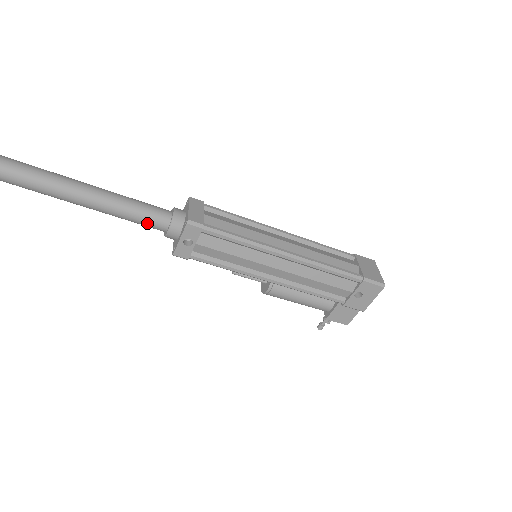
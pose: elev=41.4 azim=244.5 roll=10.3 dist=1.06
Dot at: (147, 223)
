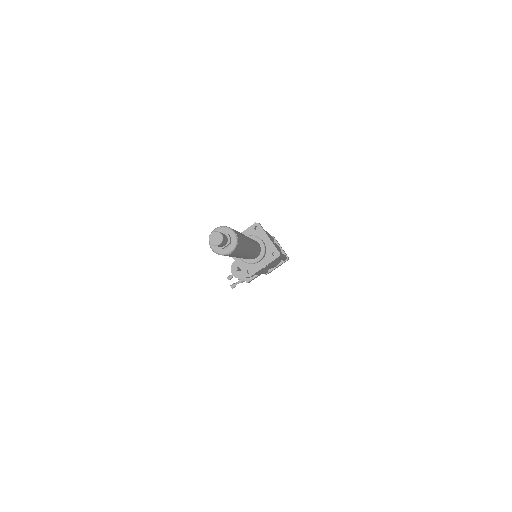
Dot at: occluded
